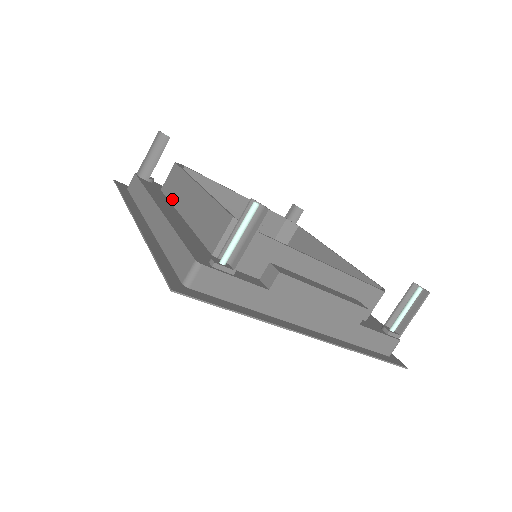
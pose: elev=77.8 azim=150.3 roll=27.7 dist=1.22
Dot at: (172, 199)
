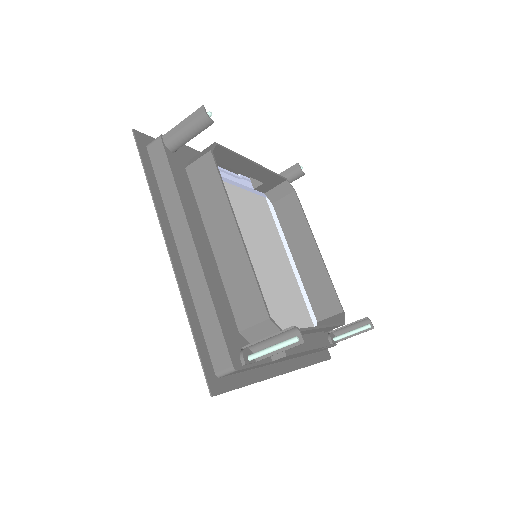
Dot at: (200, 204)
